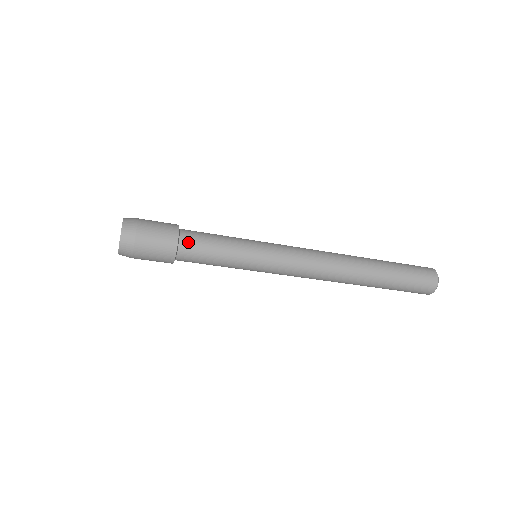
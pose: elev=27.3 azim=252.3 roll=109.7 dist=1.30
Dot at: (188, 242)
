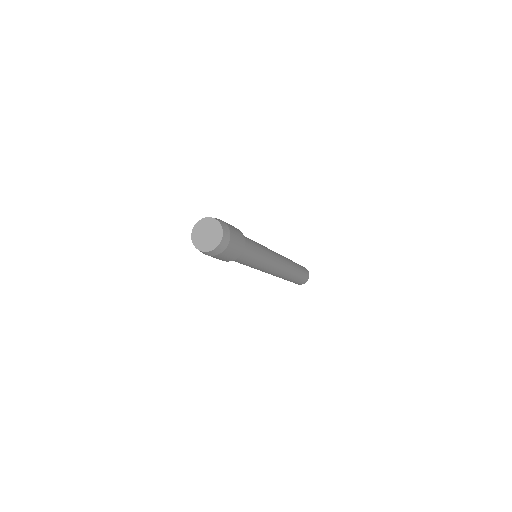
Dot at: (245, 241)
